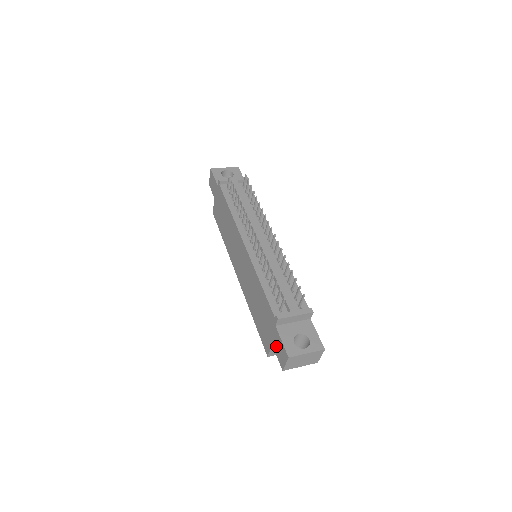
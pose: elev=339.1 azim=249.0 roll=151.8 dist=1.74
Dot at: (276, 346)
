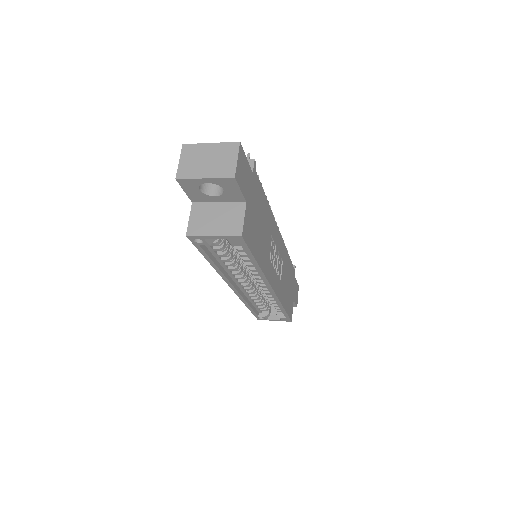
Dot at: occluded
